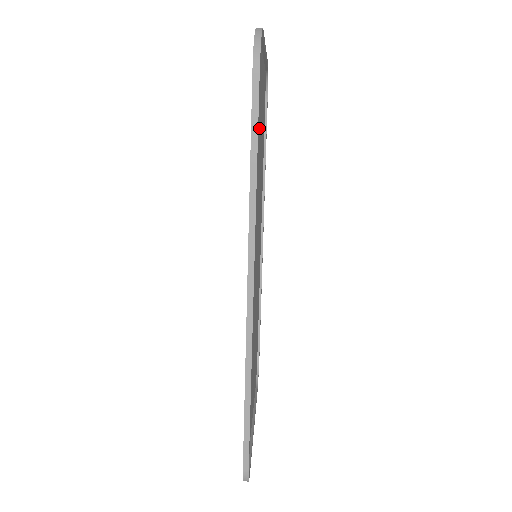
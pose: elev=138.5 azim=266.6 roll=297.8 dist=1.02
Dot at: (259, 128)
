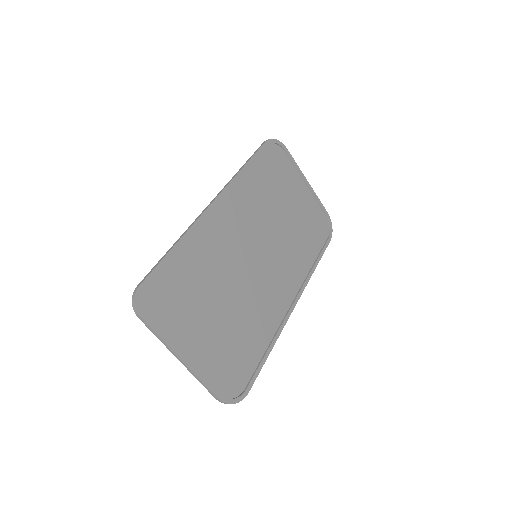
Dot at: (282, 193)
